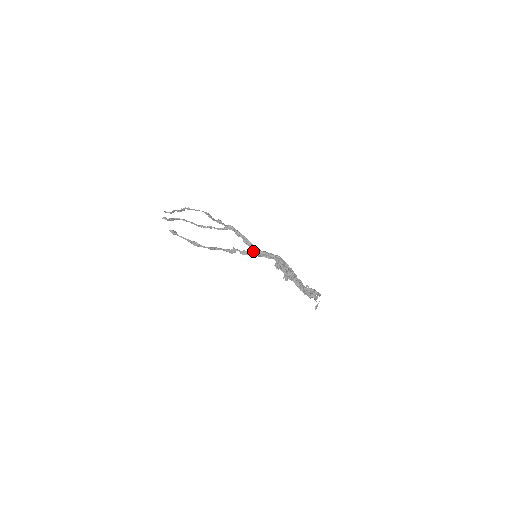
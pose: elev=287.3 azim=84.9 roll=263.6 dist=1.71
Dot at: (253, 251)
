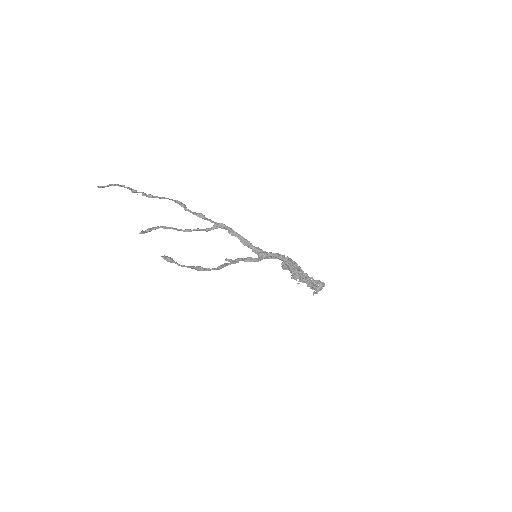
Dot at: occluded
